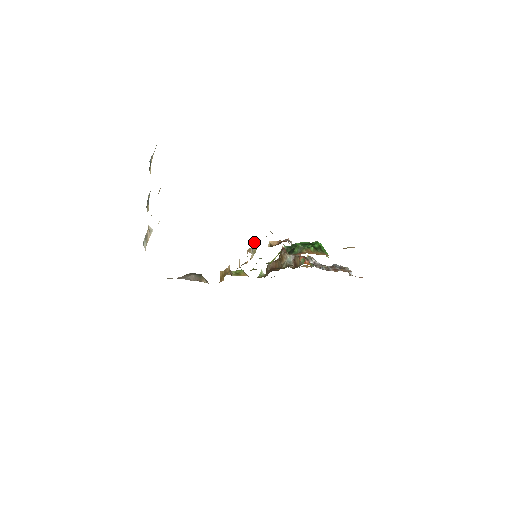
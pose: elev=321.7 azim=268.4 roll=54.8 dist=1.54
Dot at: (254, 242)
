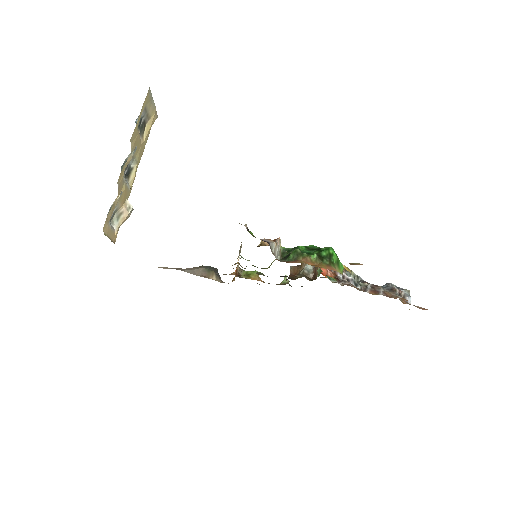
Dot at: occluded
